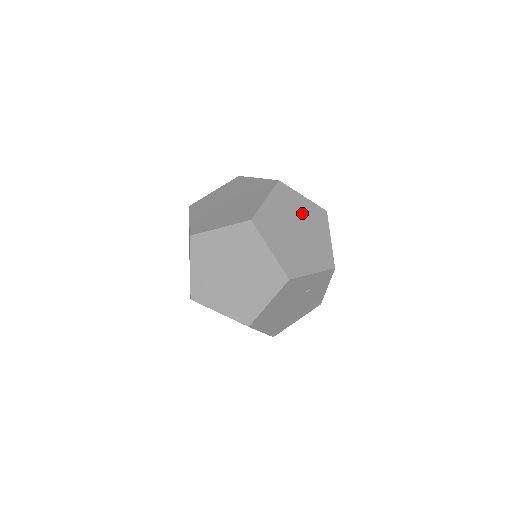
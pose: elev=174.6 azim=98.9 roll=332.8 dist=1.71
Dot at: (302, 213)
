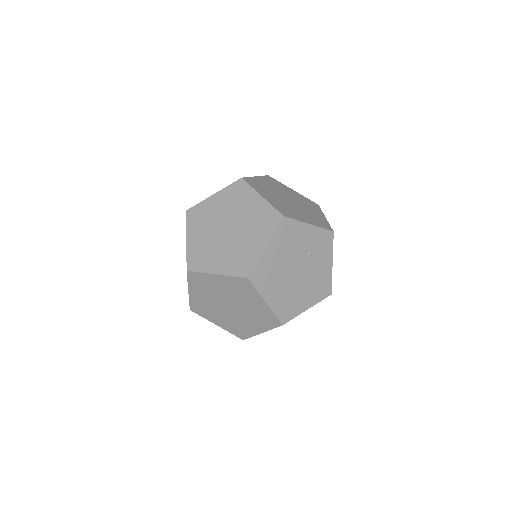
Dot at: (293, 196)
